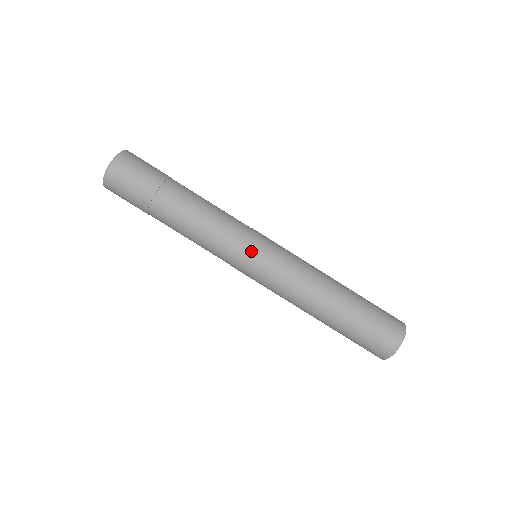
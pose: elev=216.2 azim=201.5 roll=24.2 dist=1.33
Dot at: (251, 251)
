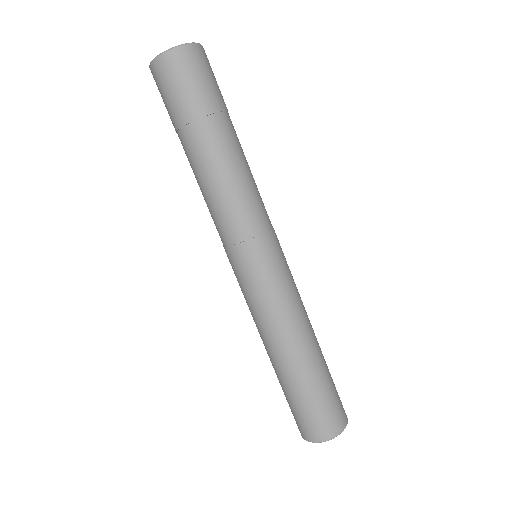
Dot at: (249, 254)
